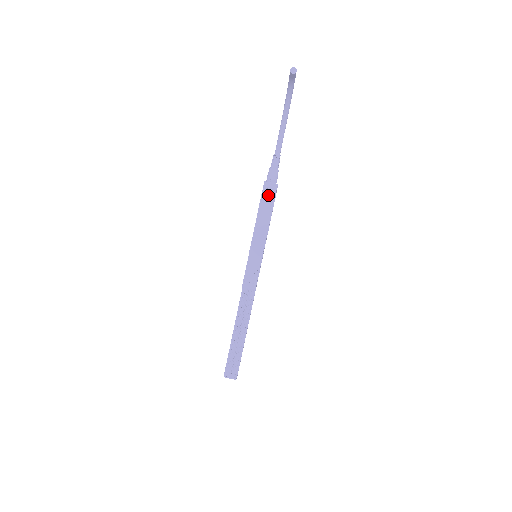
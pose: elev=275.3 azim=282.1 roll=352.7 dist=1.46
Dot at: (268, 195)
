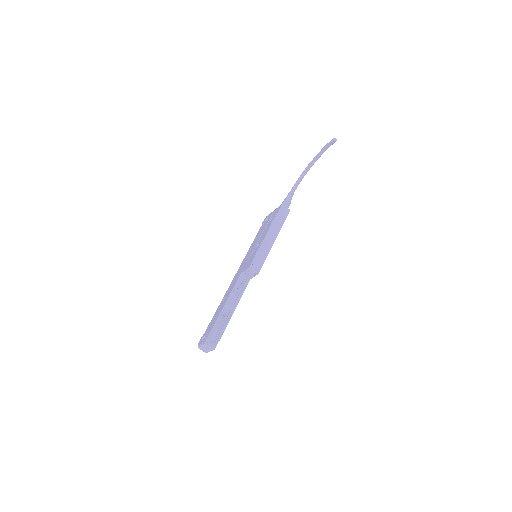
Dot at: (282, 214)
